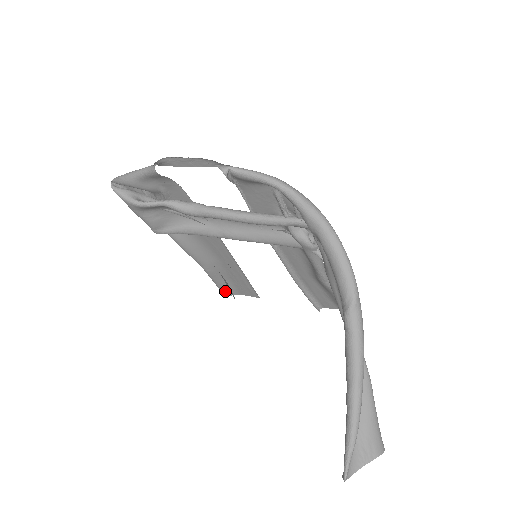
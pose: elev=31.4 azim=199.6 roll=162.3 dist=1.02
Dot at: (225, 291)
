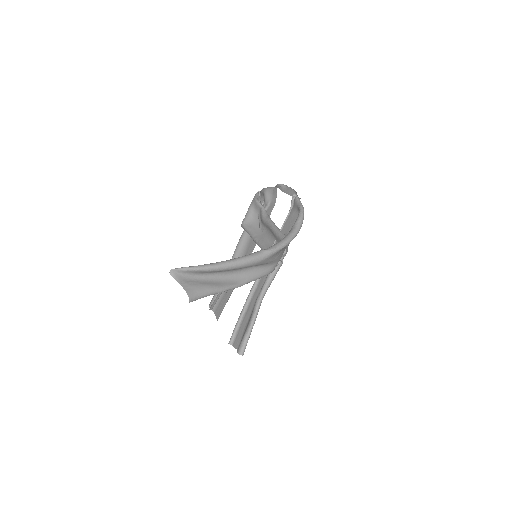
Dot at: (213, 301)
